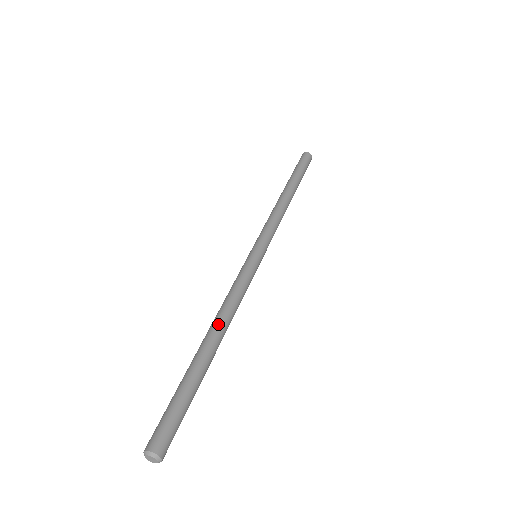
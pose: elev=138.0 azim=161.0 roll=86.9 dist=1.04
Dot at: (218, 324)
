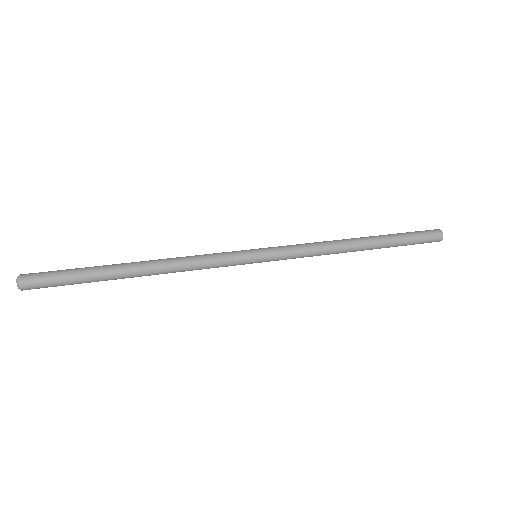
Dot at: (154, 266)
